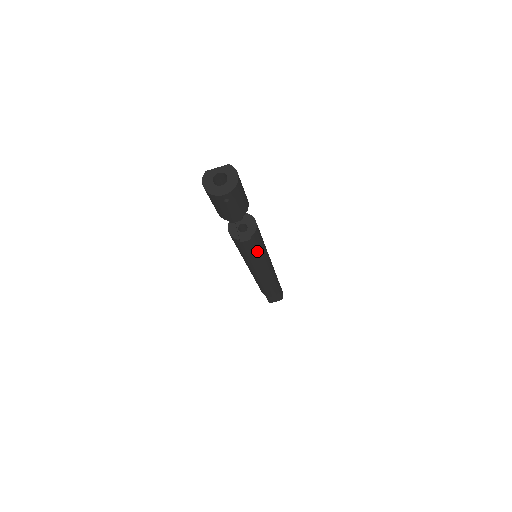
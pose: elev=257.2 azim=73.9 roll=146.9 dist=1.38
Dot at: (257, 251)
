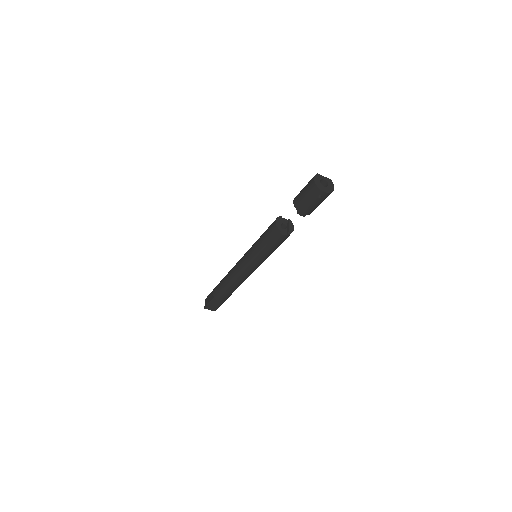
Dot at: (273, 249)
